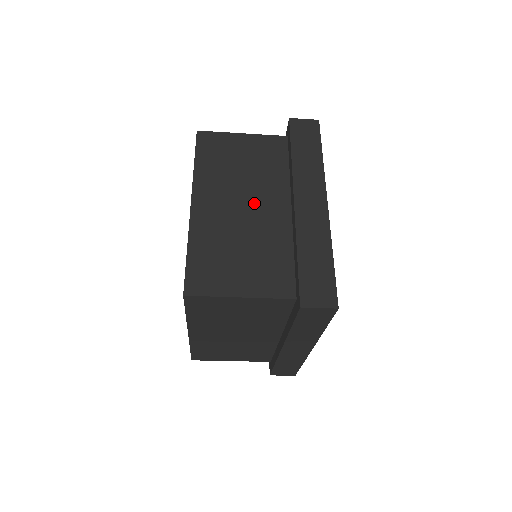
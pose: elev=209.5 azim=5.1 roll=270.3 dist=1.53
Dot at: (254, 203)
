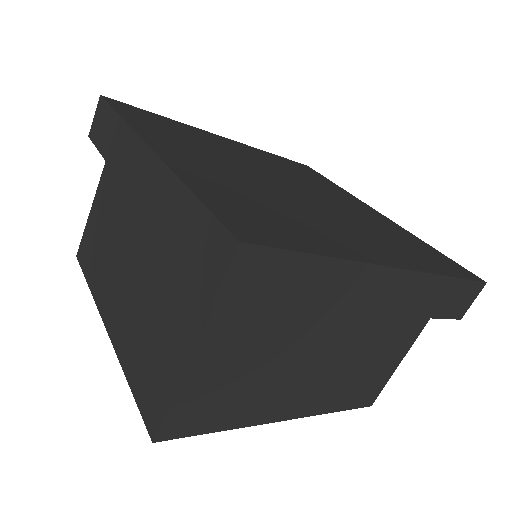
Dot at: (131, 250)
